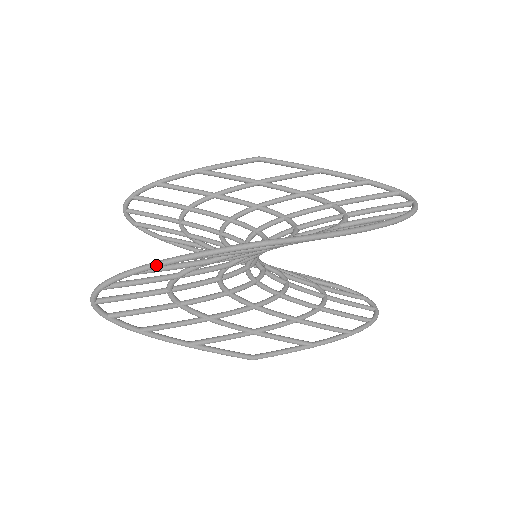
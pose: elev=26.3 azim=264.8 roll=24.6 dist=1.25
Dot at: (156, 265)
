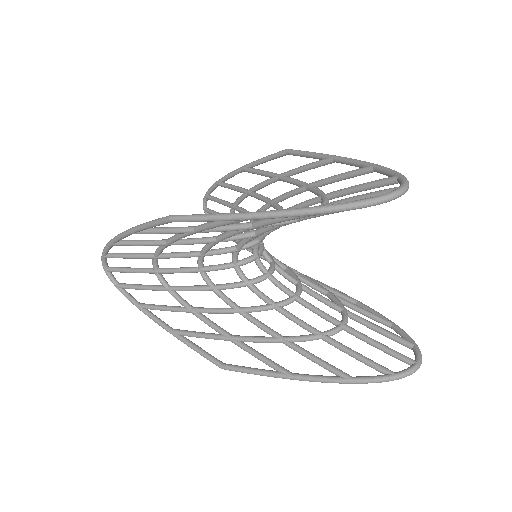
Dot at: (118, 236)
